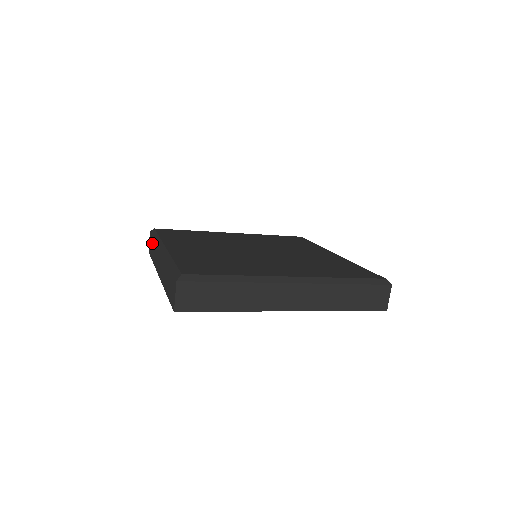
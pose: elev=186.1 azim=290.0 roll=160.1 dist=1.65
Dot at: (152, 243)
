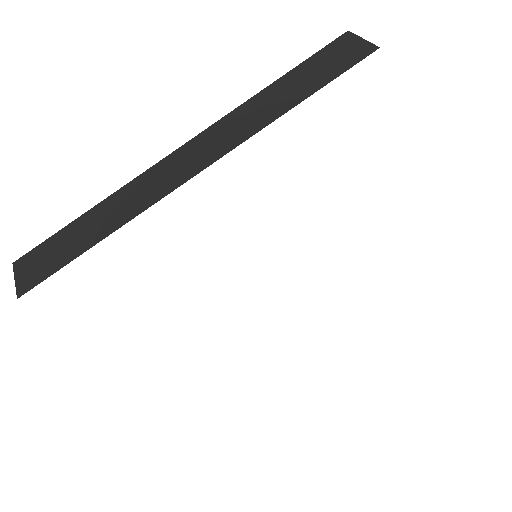
Dot at: (69, 233)
